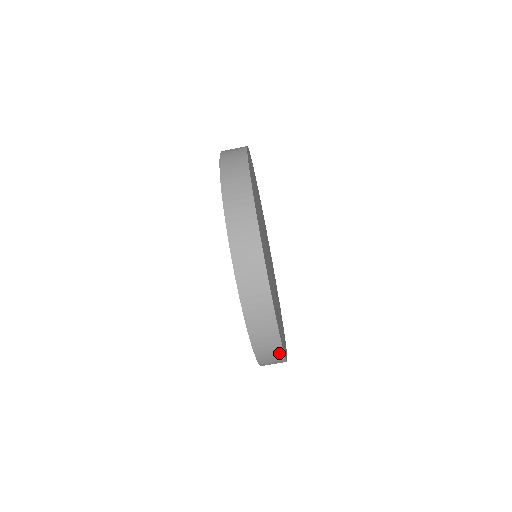
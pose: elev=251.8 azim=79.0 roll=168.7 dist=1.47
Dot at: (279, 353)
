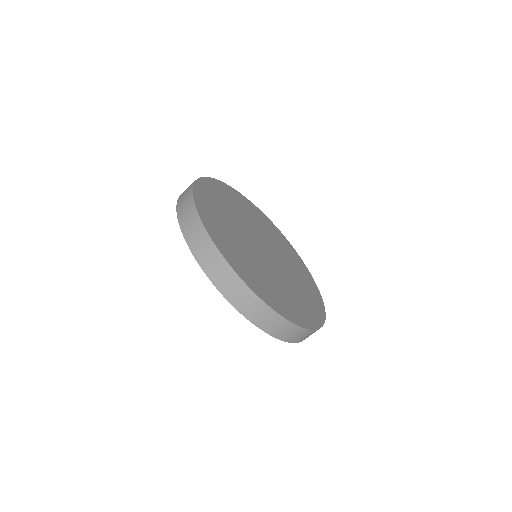
Dot at: (302, 331)
